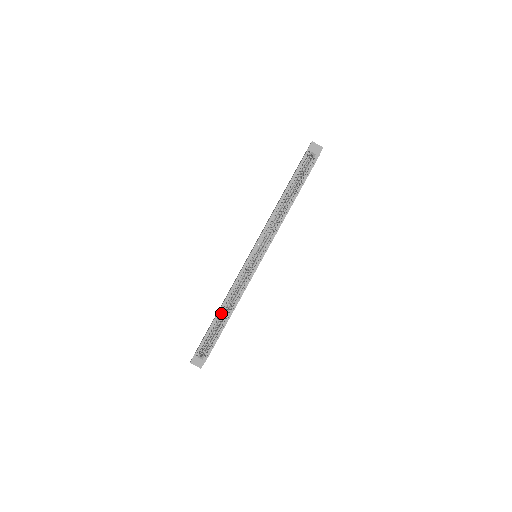
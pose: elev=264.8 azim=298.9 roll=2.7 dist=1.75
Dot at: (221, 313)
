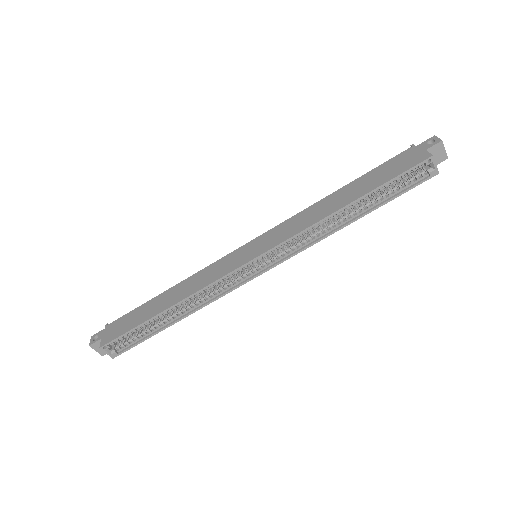
Dot at: (167, 312)
